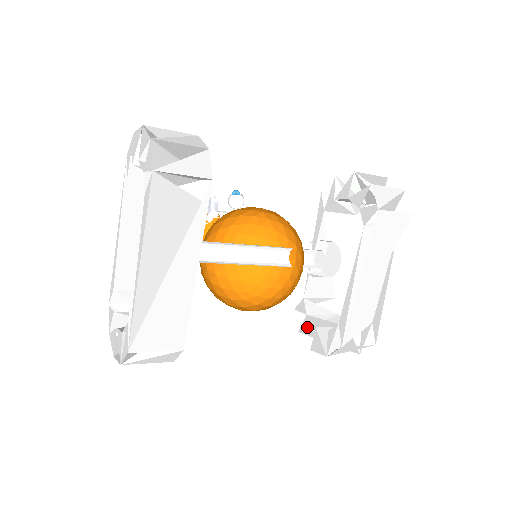
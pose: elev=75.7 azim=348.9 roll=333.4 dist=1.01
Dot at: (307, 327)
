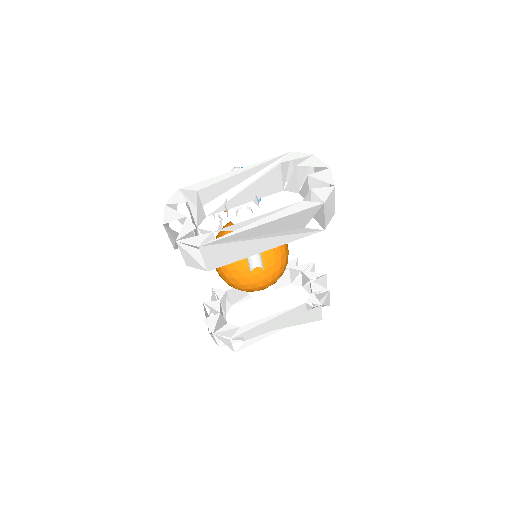
Dot at: (213, 306)
